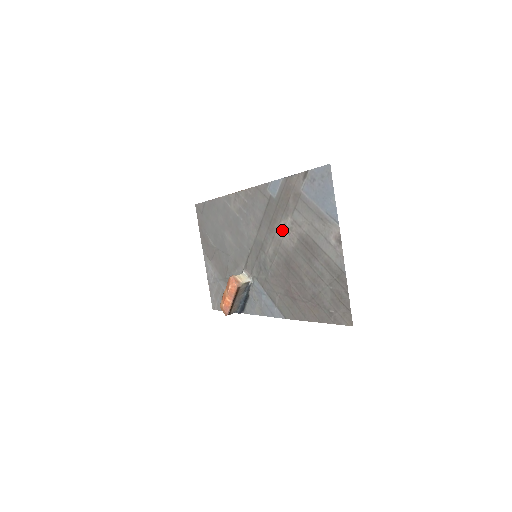
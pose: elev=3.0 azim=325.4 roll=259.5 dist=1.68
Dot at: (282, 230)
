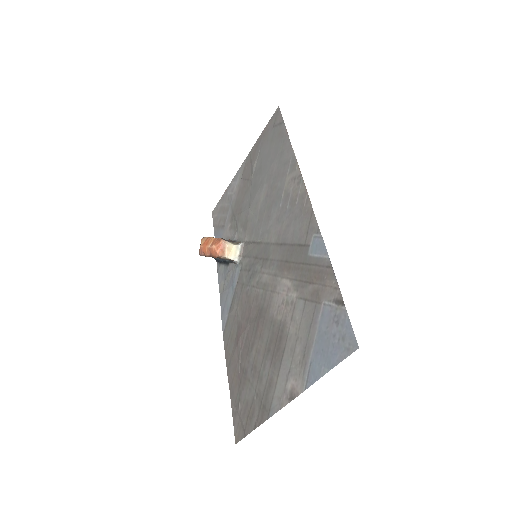
Dot at: (284, 287)
